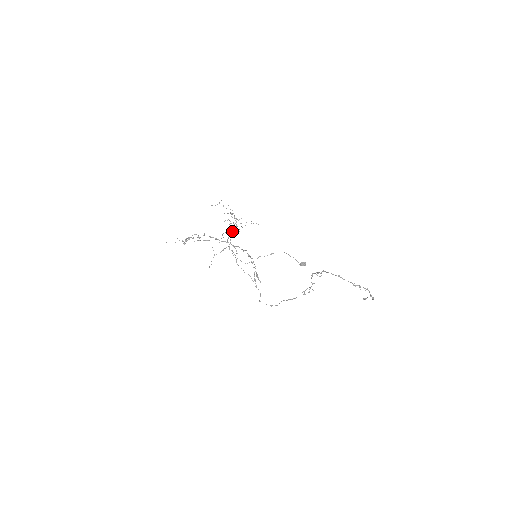
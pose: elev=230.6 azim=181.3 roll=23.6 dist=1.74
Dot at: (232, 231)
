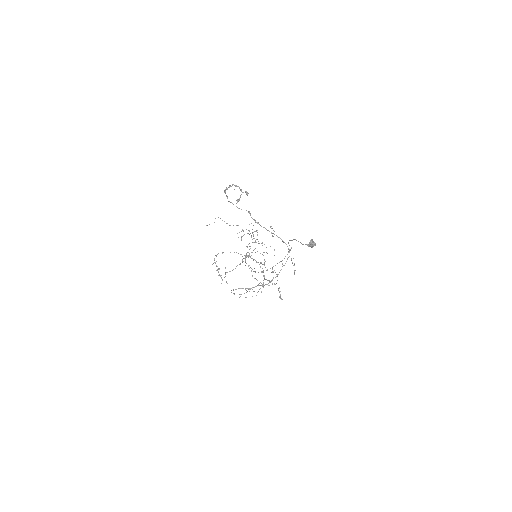
Dot at: occluded
